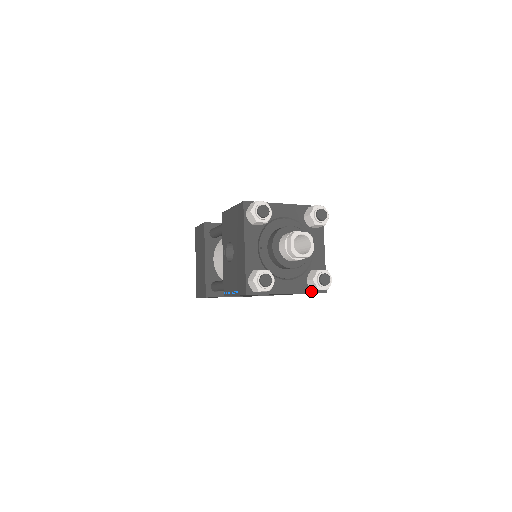
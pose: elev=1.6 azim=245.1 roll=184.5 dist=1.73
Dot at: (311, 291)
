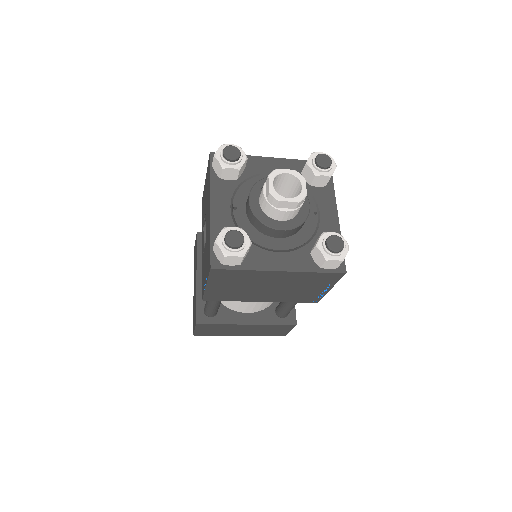
Dot at: (319, 269)
